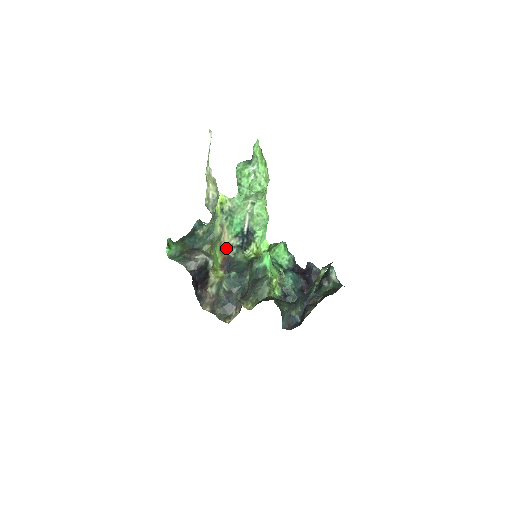
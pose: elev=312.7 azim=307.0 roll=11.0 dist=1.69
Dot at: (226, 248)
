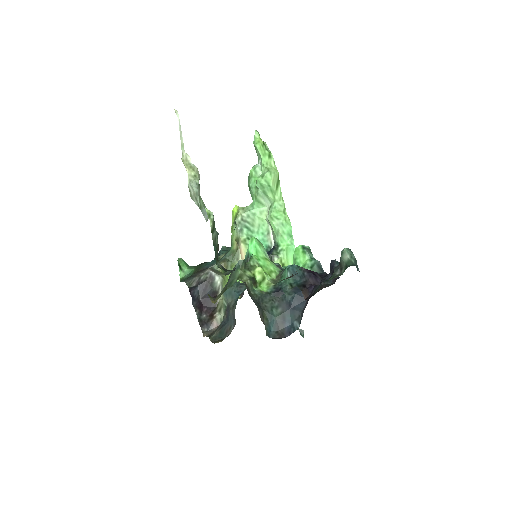
Dot at: occluded
